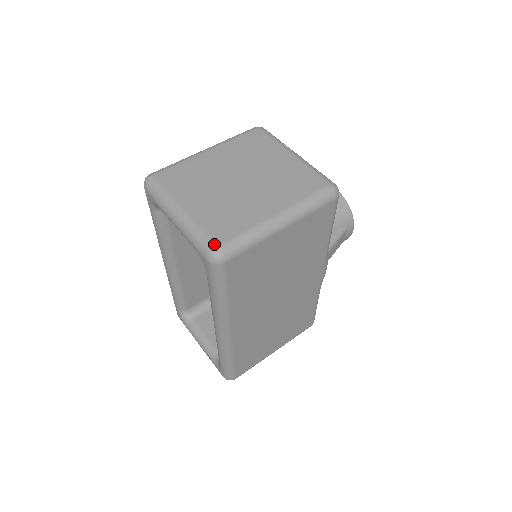
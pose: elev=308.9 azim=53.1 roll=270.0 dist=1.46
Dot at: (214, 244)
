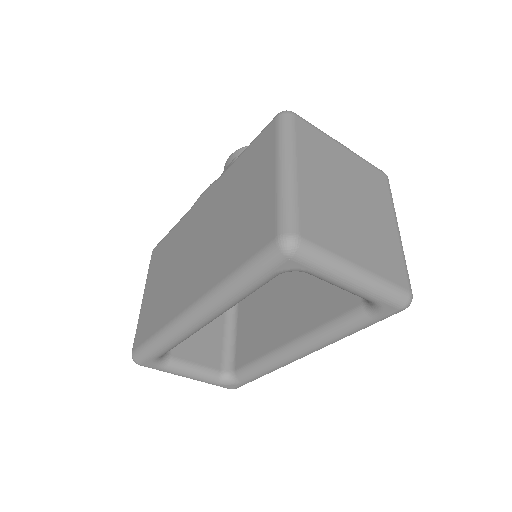
Dot at: (407, 291)
